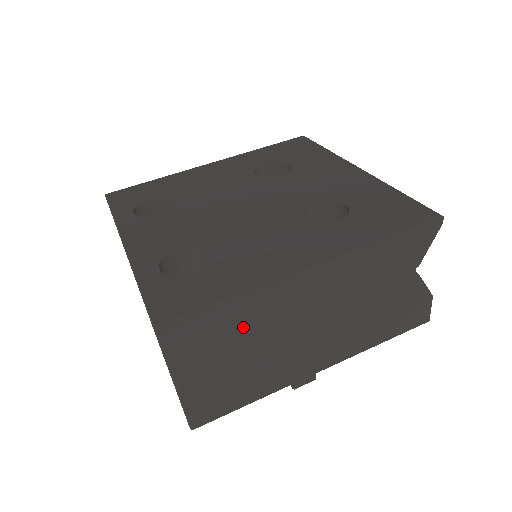
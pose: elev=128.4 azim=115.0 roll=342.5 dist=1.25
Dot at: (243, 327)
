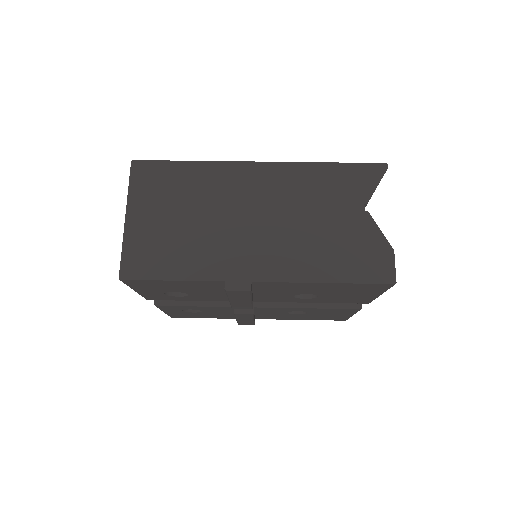
Dot at: (193, 189)
